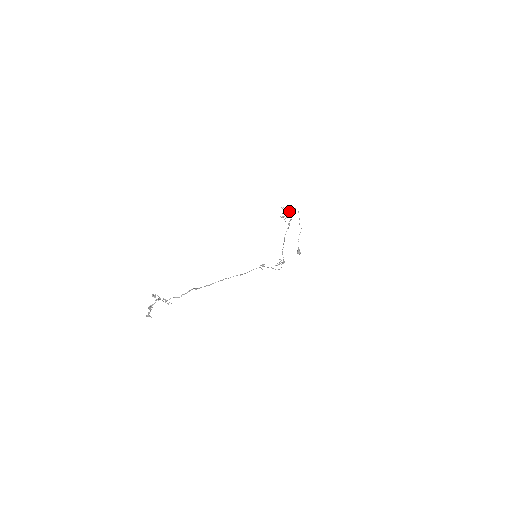
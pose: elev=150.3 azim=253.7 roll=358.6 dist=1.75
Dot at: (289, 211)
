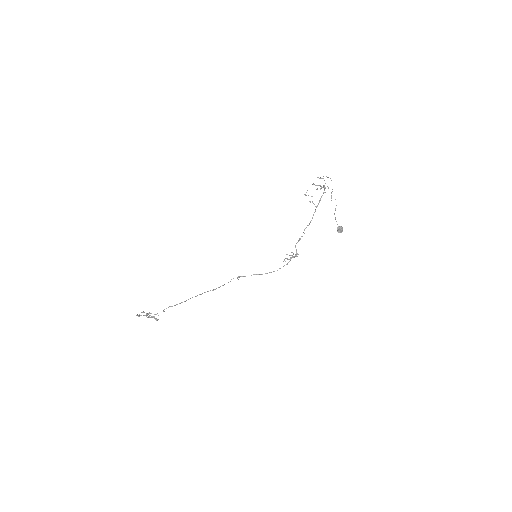
Dot at: occluded
